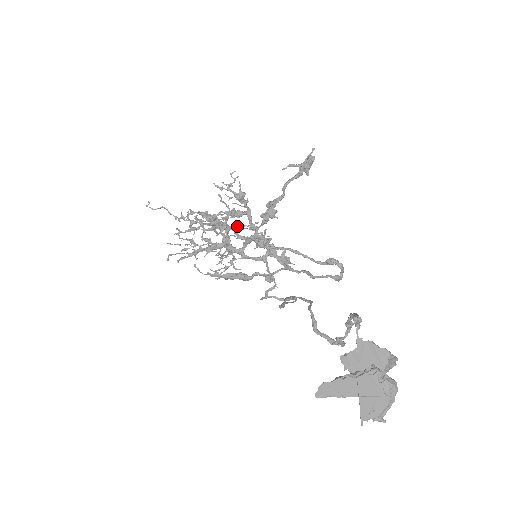
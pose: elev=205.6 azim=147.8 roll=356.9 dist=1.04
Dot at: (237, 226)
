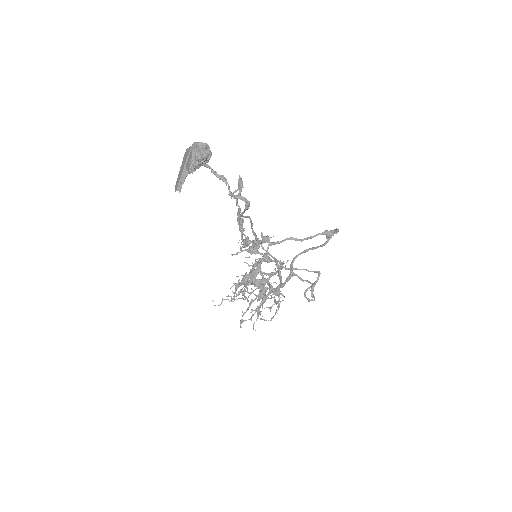
Dot at: occluded
